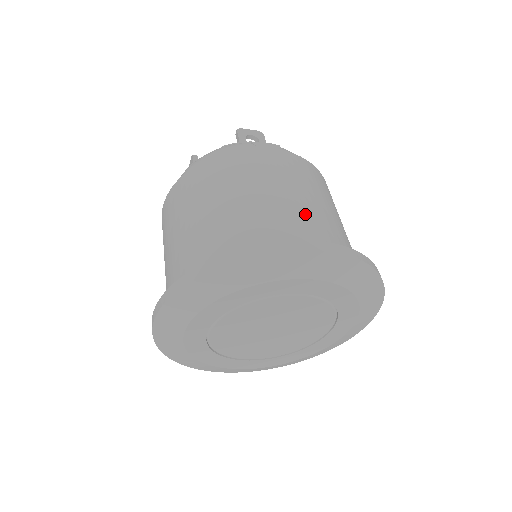
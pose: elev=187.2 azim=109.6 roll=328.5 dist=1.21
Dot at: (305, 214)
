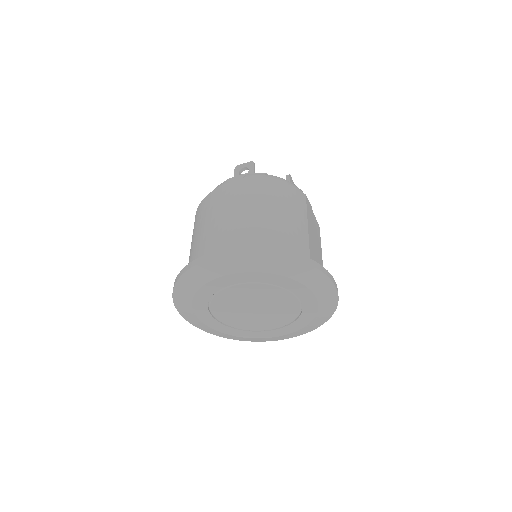
Dot at: (237, 227)
